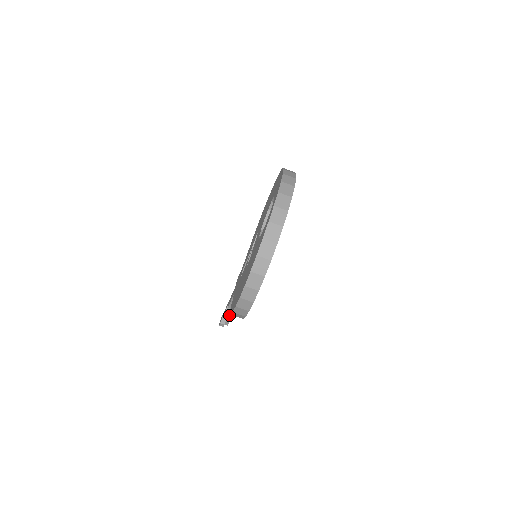
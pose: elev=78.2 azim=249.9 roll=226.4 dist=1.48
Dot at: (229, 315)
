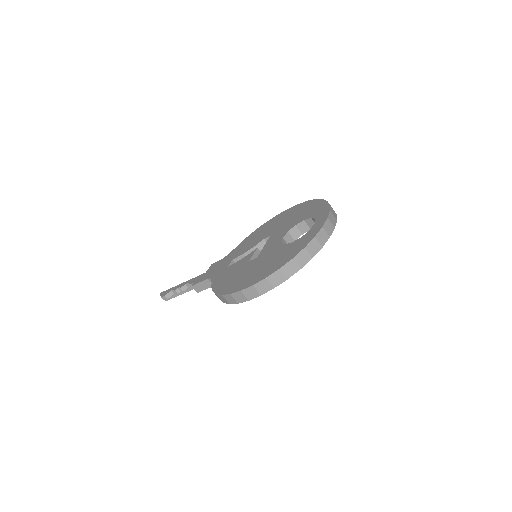
Dot at: (178, 293)
